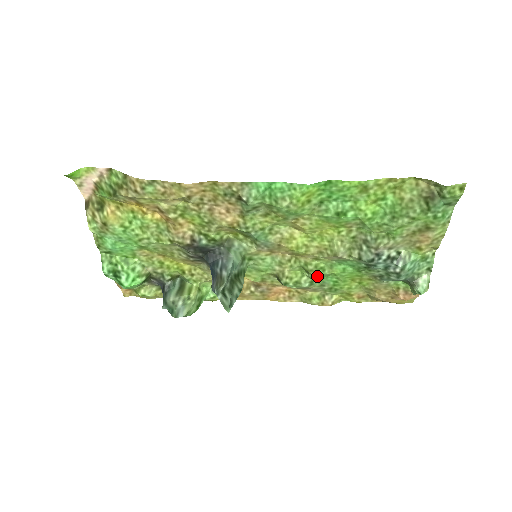
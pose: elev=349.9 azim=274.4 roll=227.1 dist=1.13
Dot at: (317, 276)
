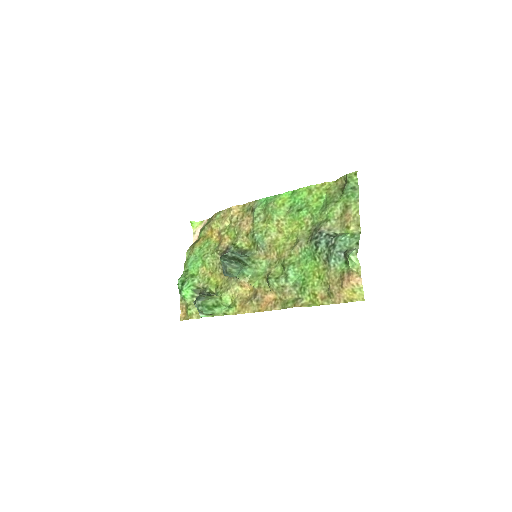
Dot at: (290, 270)
